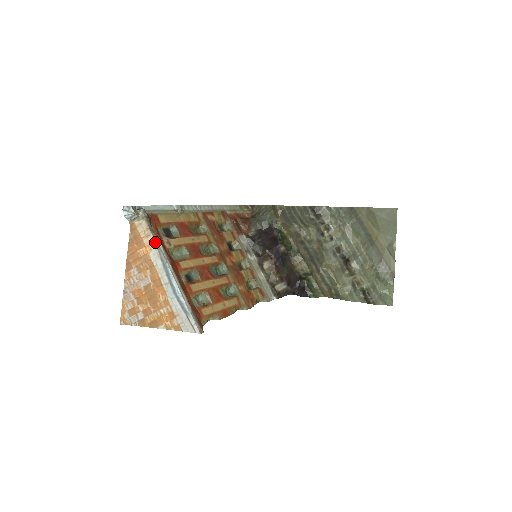
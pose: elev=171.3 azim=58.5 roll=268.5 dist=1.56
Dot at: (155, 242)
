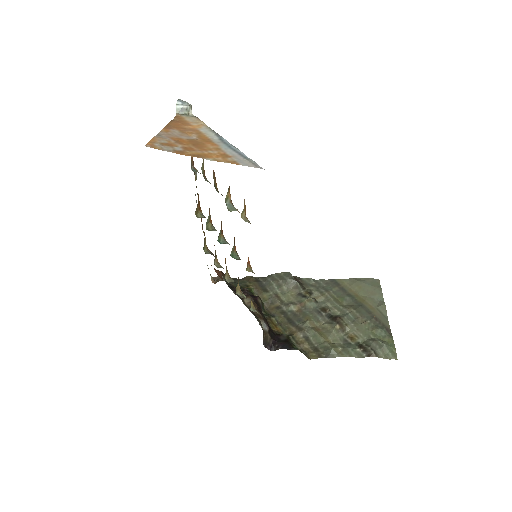
Dot at: occluded
